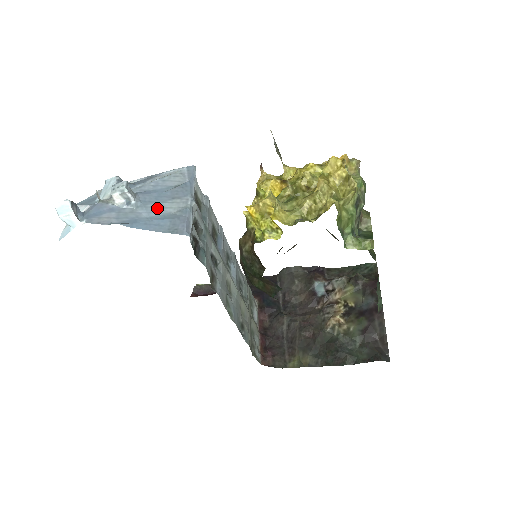
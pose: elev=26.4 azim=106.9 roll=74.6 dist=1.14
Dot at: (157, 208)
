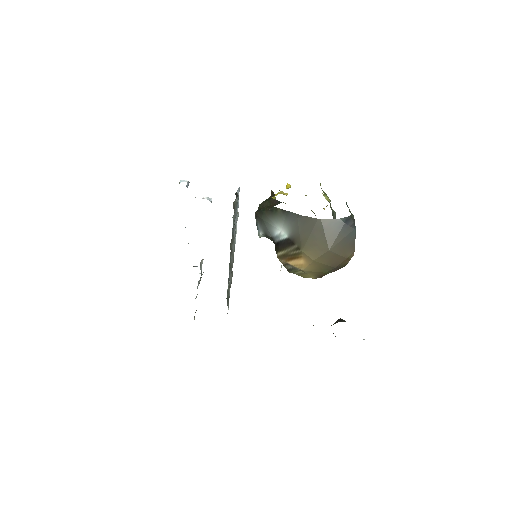
Dot at: occluded
